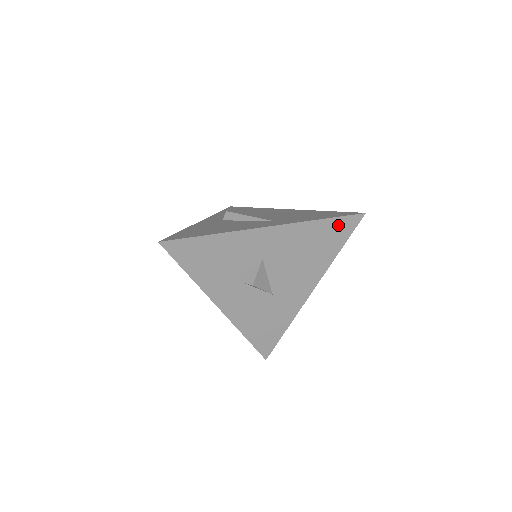
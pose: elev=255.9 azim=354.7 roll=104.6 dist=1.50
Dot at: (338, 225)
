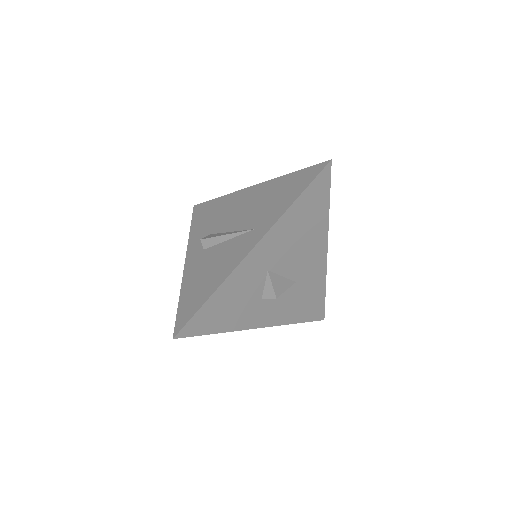
Dot at: (313, 190)
